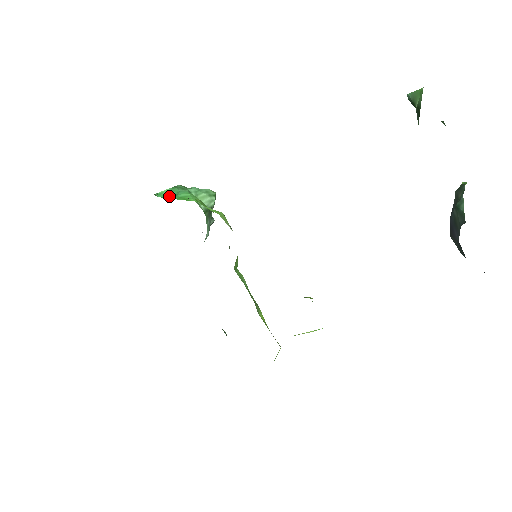
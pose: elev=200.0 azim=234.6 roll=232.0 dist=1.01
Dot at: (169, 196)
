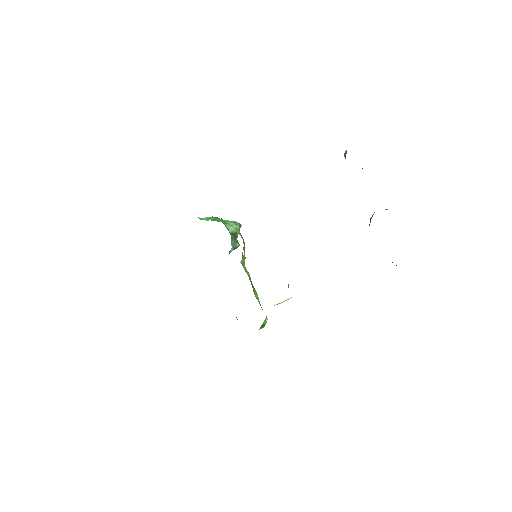
Dot at: (208, 220)
